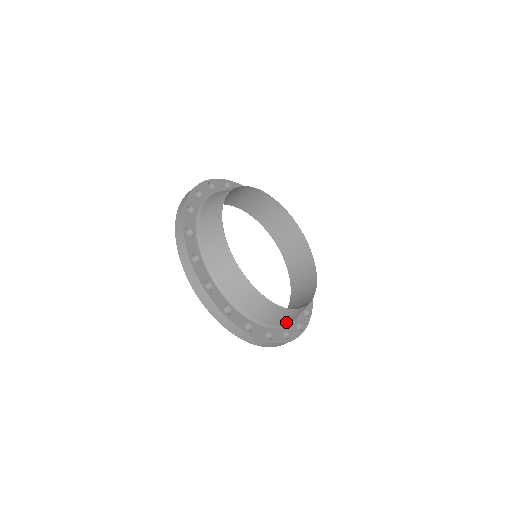
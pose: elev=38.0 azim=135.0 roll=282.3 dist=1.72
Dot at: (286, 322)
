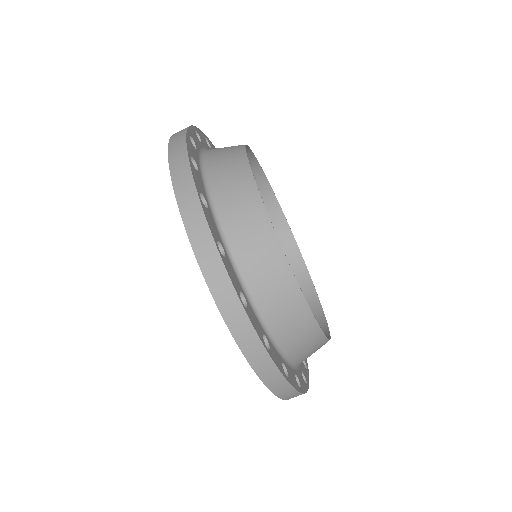
Dot at: occluded
